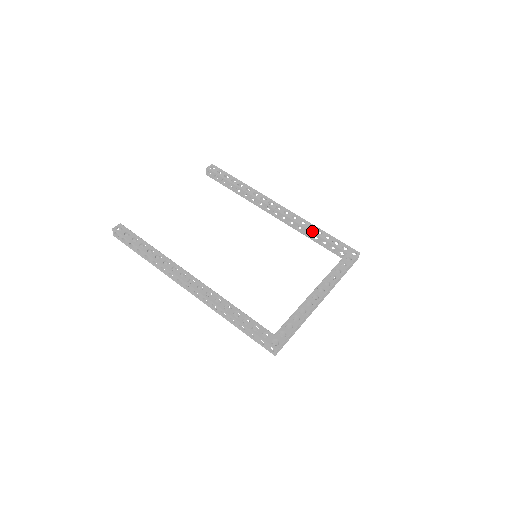
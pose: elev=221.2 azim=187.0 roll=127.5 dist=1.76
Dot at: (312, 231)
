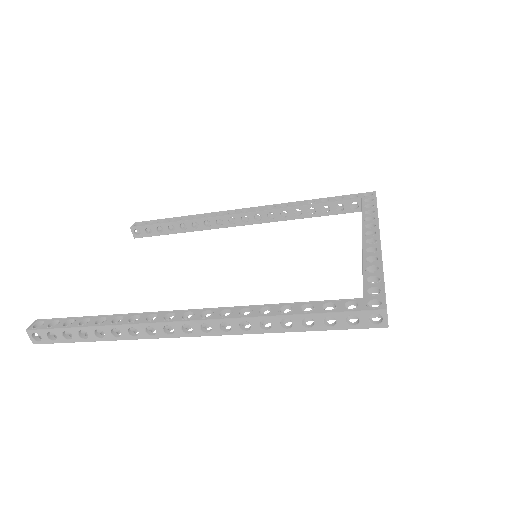
Dot at: (302, 205)
